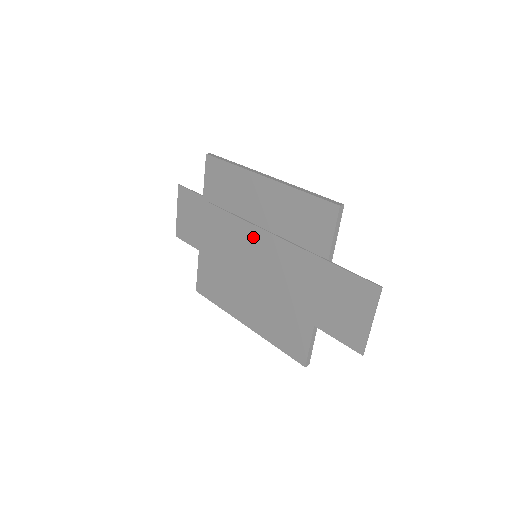
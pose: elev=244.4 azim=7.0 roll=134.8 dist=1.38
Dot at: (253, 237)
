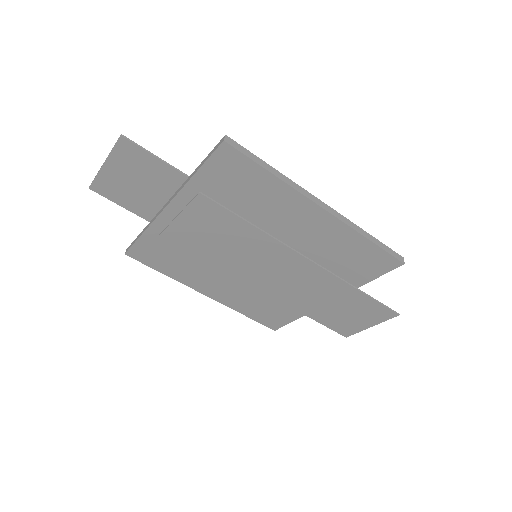
Dot at: (267, 248)
